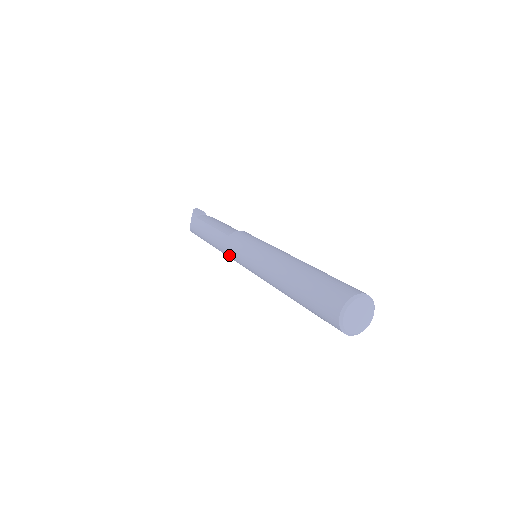
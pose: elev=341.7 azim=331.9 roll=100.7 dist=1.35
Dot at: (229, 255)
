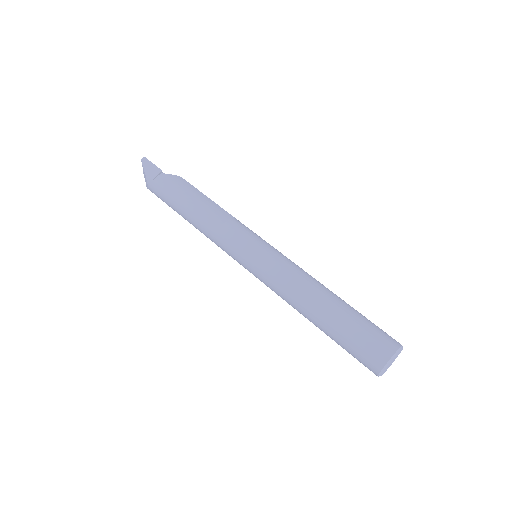
Dot at: occluded
